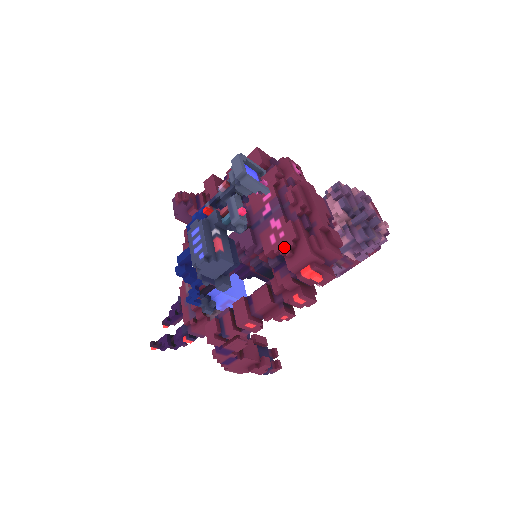
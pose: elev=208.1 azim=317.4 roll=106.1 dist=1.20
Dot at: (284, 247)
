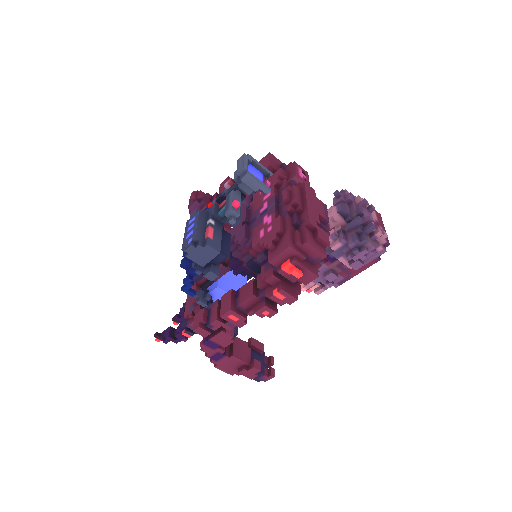
Dot at: (268, 240)
